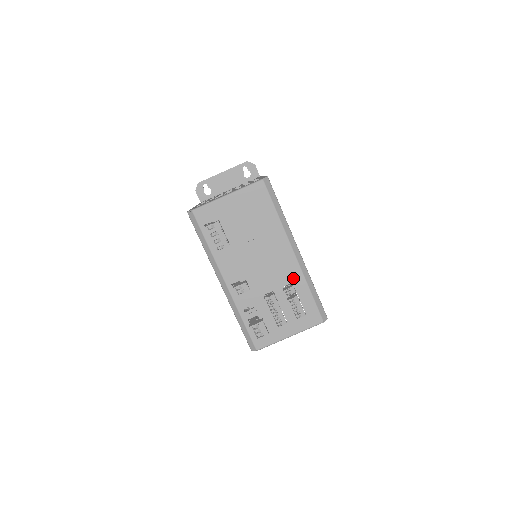
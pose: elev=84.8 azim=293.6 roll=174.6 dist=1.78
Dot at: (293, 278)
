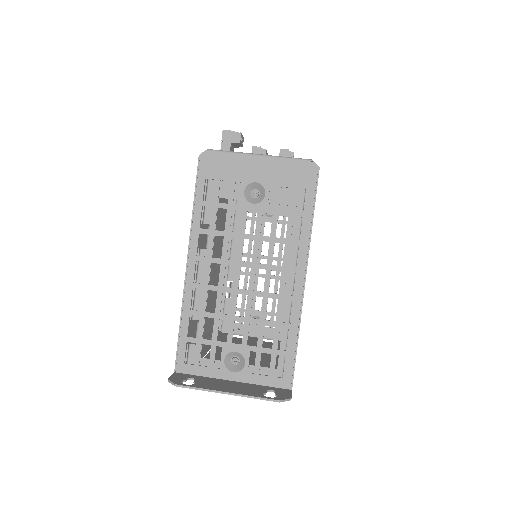
Dot at: occluded
